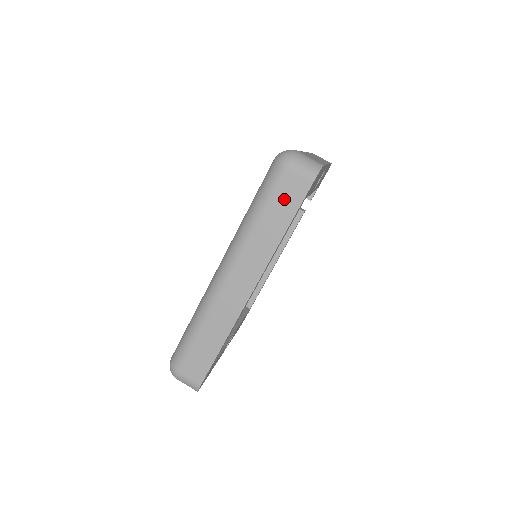
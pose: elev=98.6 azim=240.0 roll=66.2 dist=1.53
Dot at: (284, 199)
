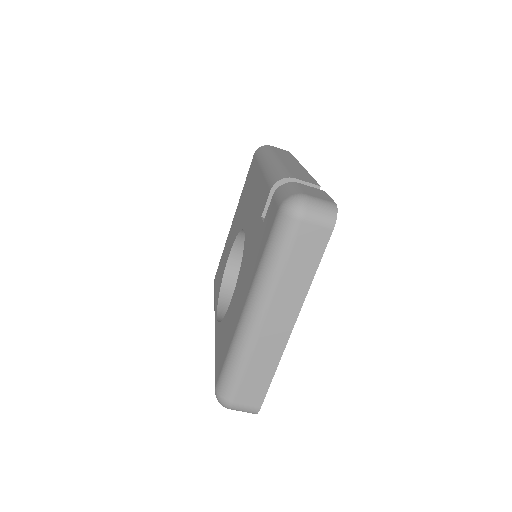
Dot at: occluded
